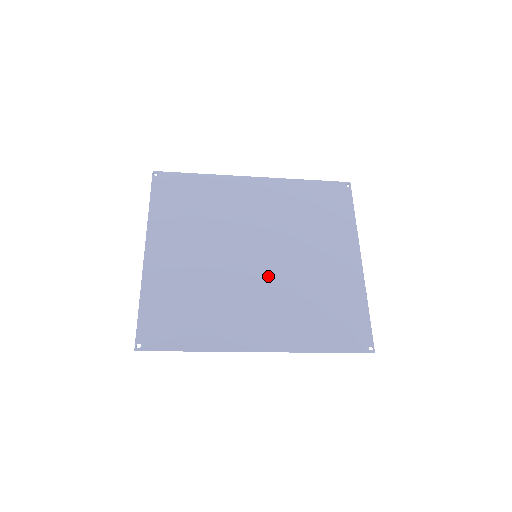
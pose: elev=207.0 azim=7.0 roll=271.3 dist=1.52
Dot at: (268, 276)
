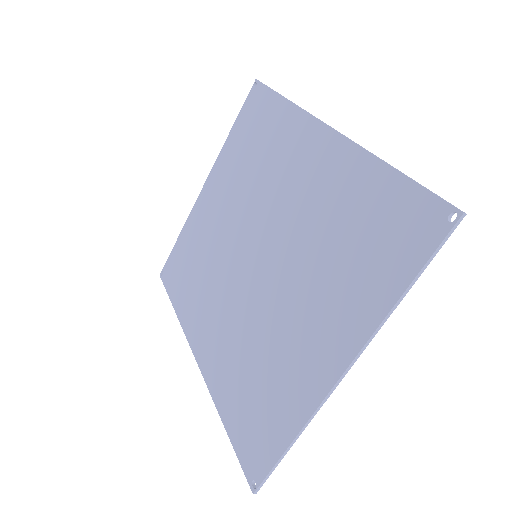
Dot at: (246, 291)
